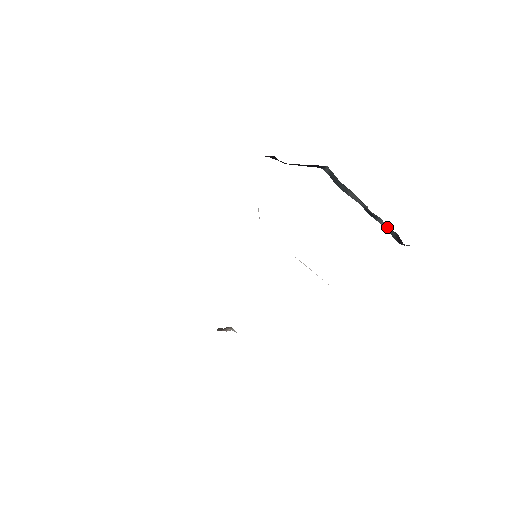
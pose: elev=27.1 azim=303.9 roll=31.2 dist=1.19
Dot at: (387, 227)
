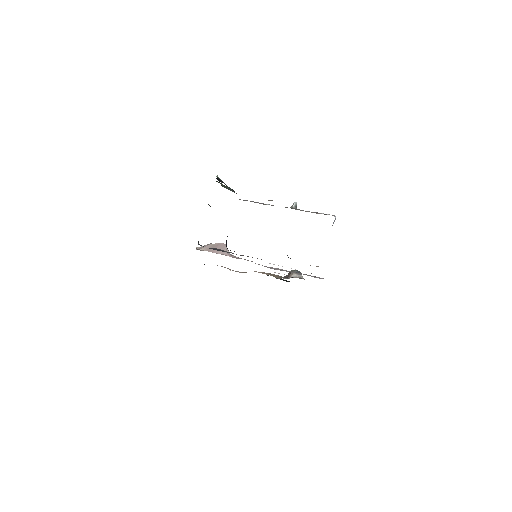
Dot at: occluded
